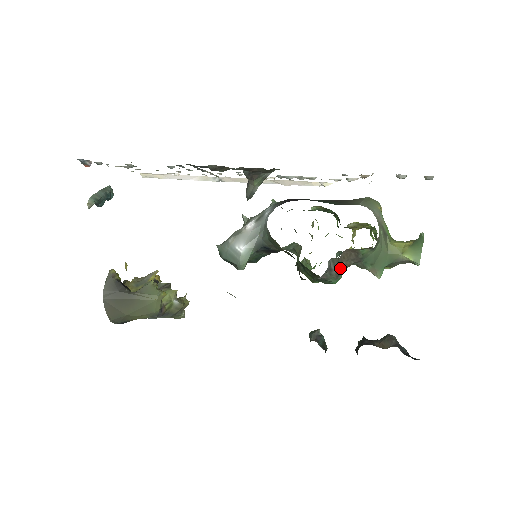
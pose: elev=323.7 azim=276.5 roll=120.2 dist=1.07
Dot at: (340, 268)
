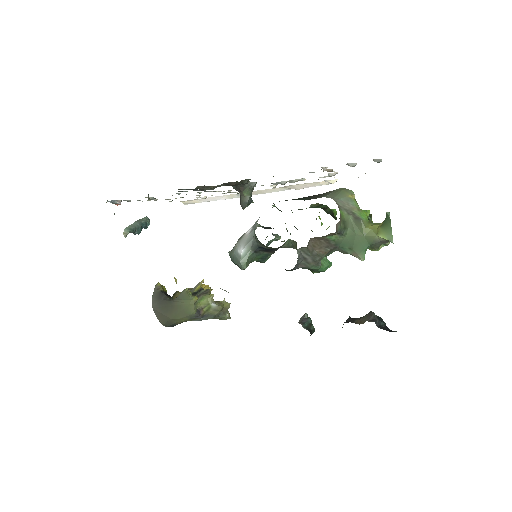
Dot at: (315, 256)
